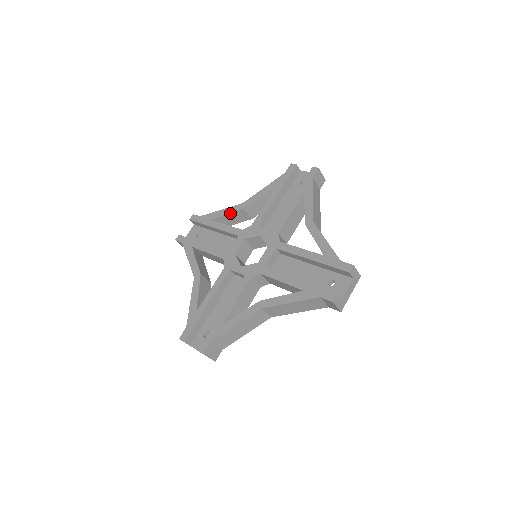
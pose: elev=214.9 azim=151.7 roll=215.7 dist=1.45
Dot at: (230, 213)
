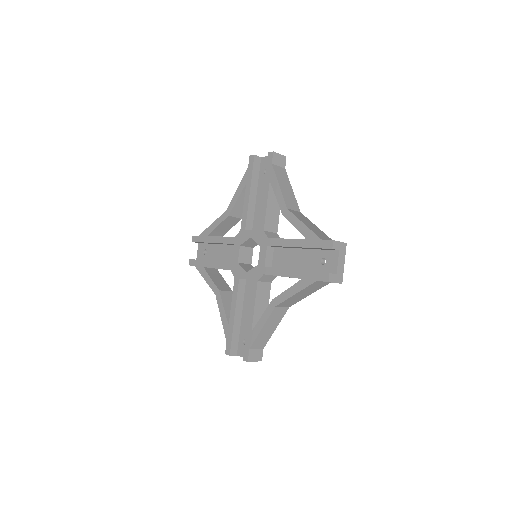
Dot at: (220, 224)
